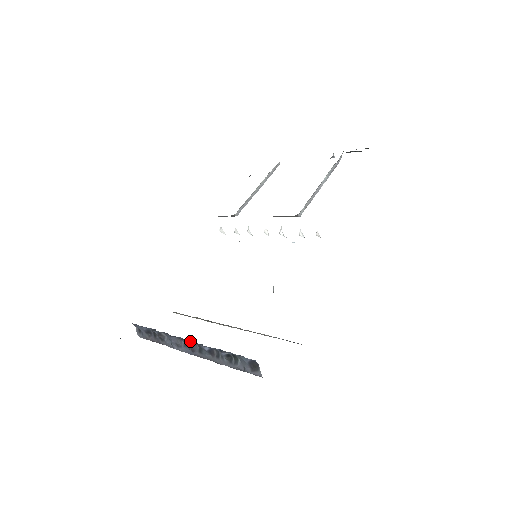
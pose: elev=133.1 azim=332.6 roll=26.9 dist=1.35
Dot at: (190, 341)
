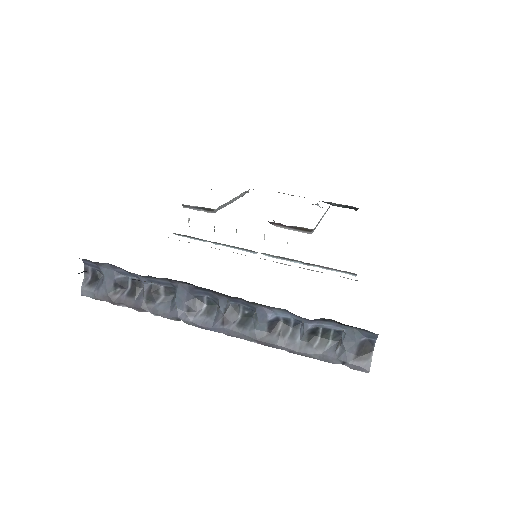
Dot at: (230, 304)
